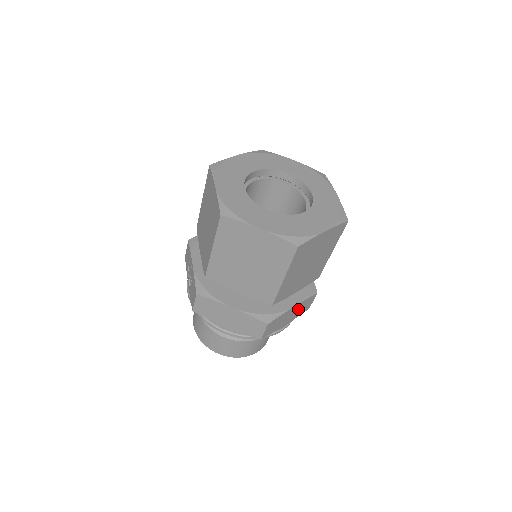
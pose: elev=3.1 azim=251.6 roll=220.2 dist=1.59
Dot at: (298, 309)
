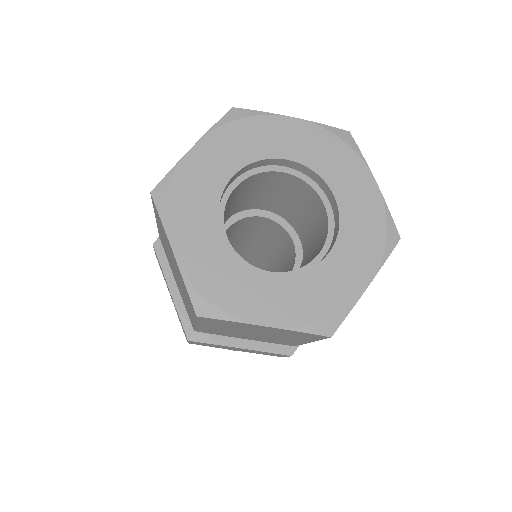
Dot at: occluded
